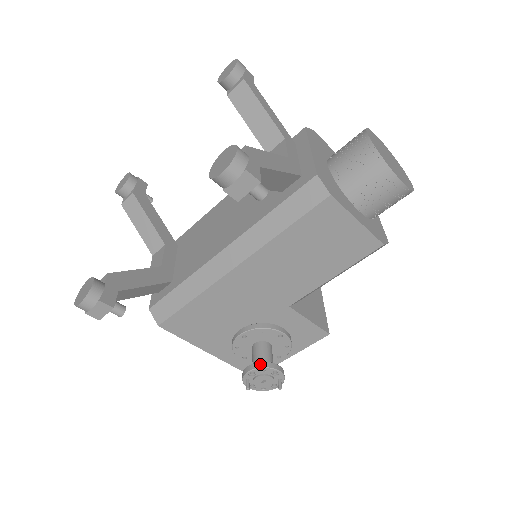
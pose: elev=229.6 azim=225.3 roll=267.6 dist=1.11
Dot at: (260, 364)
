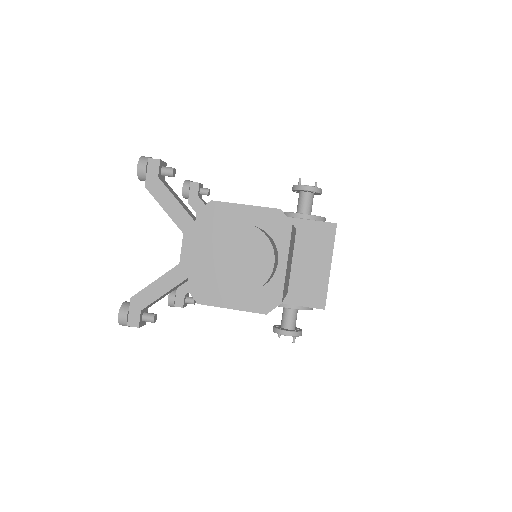
Dot at: (275, 330)
